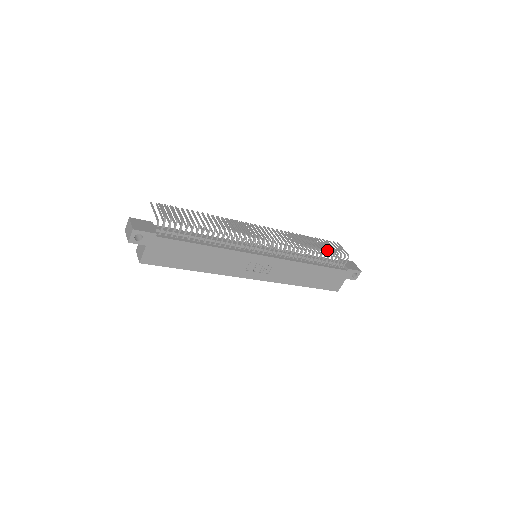
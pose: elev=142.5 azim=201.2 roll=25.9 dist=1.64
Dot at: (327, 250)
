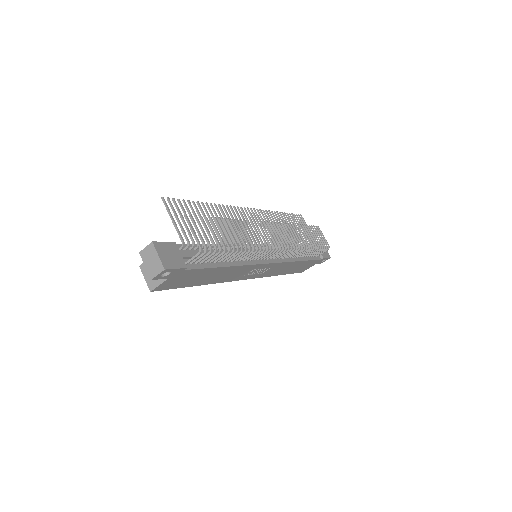
Dot at: occluded
